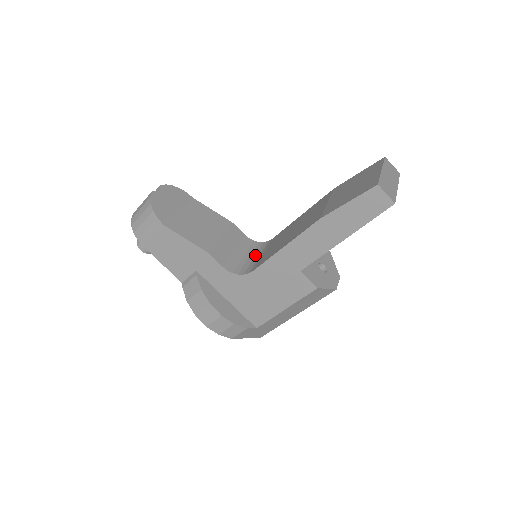
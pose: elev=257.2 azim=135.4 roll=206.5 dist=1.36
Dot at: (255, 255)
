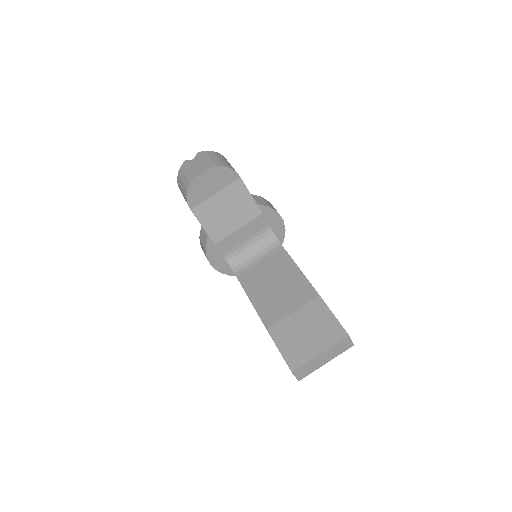
Dot at: (258, 252)
